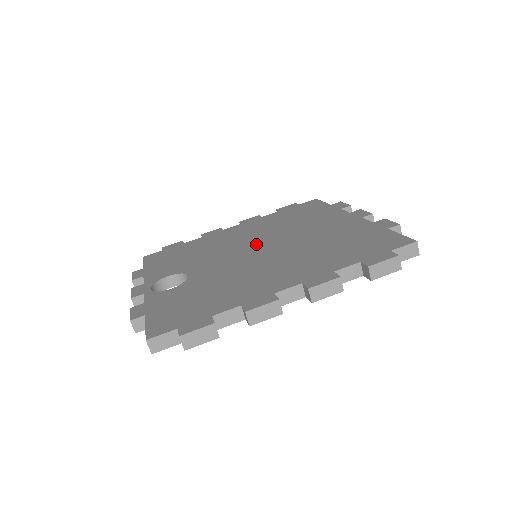
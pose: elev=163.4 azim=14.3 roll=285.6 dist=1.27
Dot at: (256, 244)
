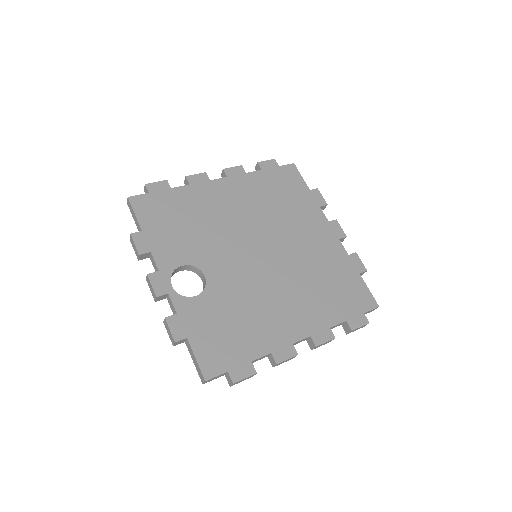
Dot at: (256, 241)
